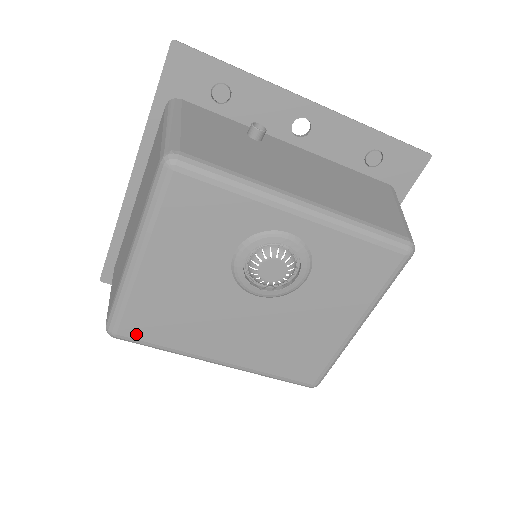
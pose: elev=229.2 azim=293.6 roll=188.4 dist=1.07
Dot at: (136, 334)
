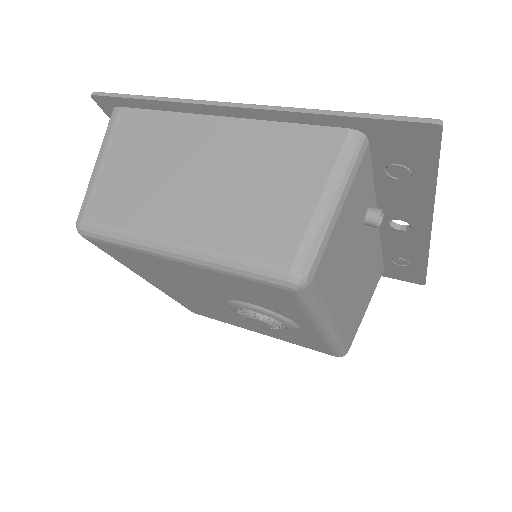
Dot at: (104, 248)
